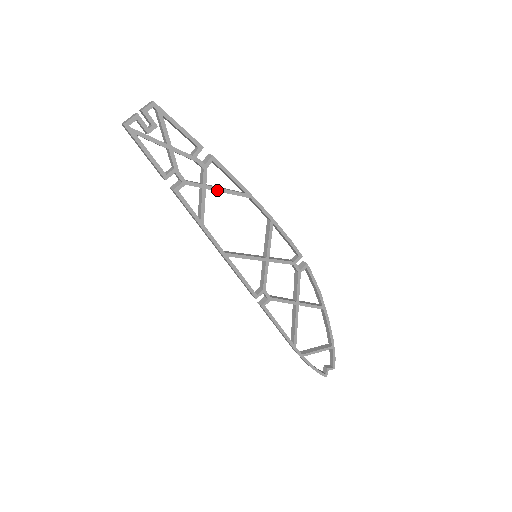
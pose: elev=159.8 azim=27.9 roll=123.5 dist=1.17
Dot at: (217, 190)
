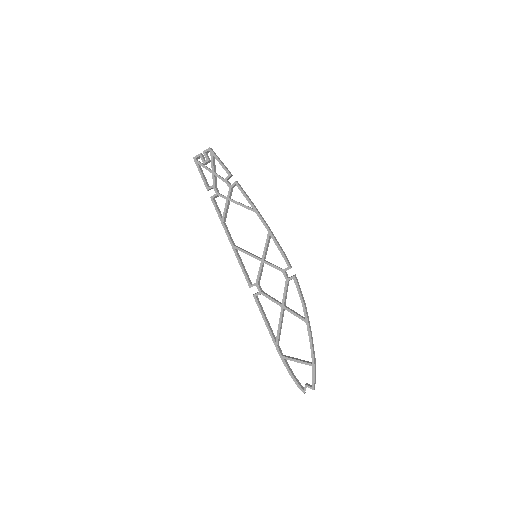
Dot at: (235, 203)
